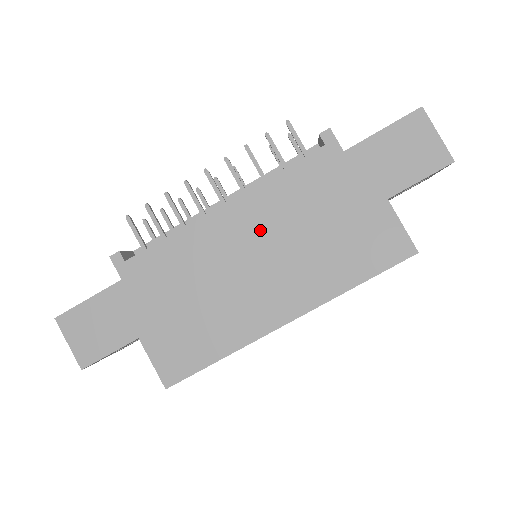
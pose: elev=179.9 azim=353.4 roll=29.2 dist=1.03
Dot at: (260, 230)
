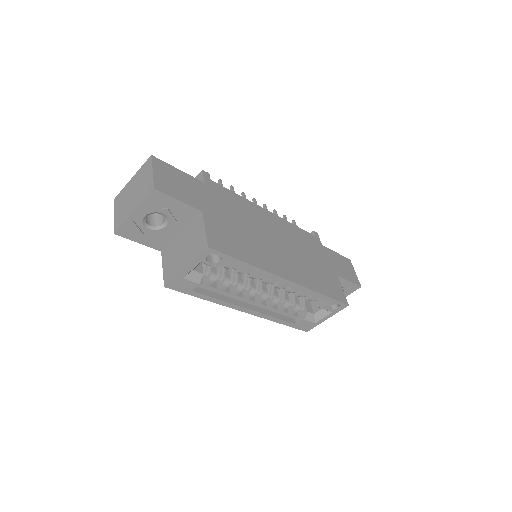
Dot at: (283, 235)
